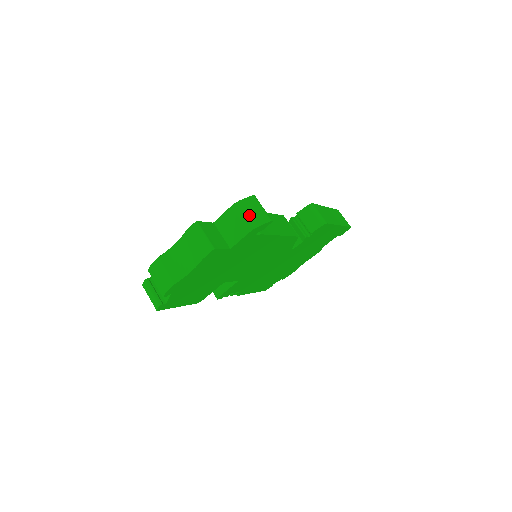
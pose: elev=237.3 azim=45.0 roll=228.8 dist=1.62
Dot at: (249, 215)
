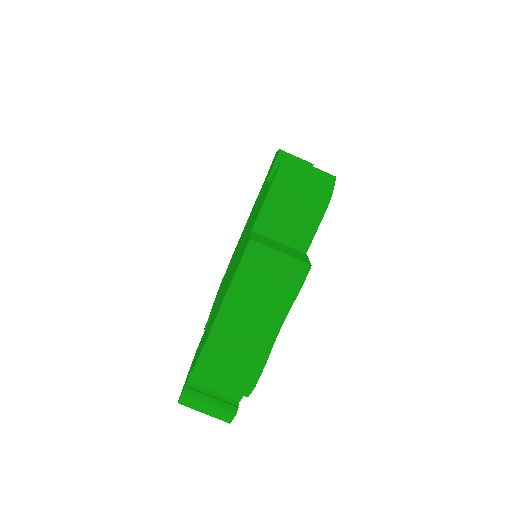
Dot at: (307, 185)
